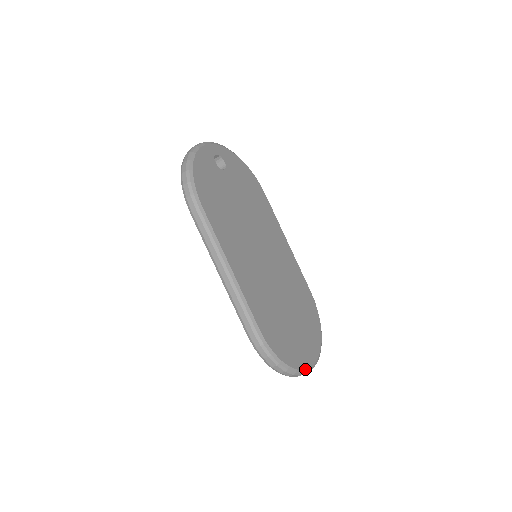
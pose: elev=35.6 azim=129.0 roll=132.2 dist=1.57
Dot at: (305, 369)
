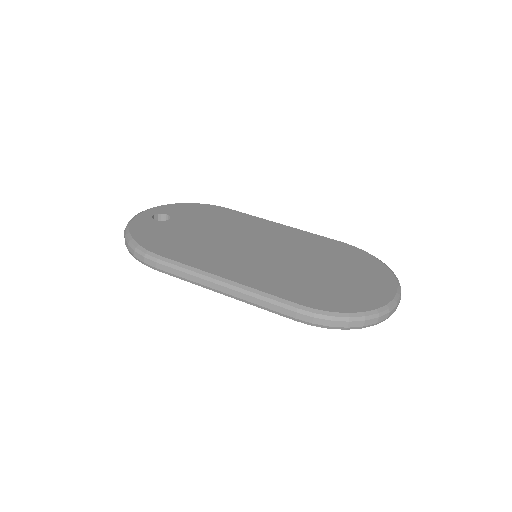
Dot at: (388, 303)
